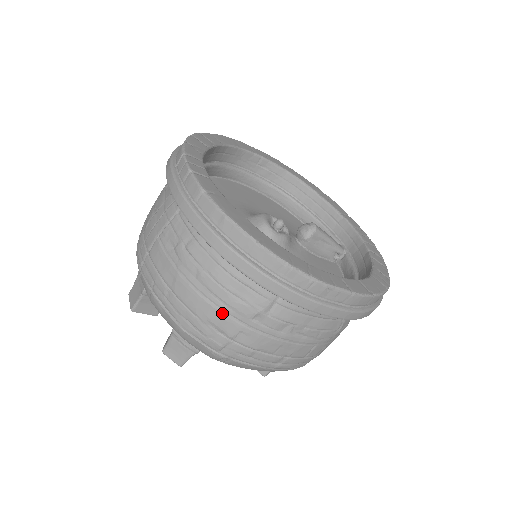
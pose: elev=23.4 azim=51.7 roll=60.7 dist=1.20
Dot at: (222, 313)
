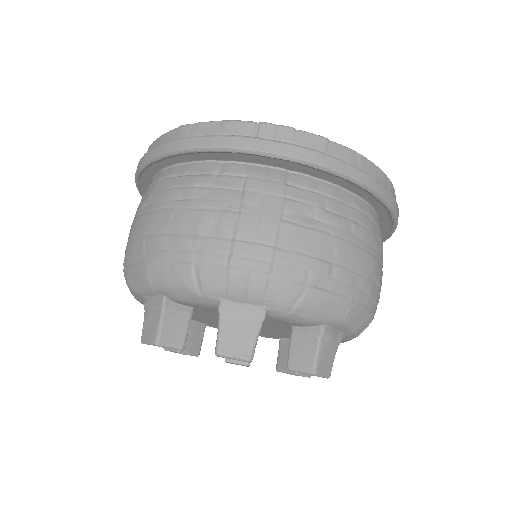
Dot at: (376, 259)
